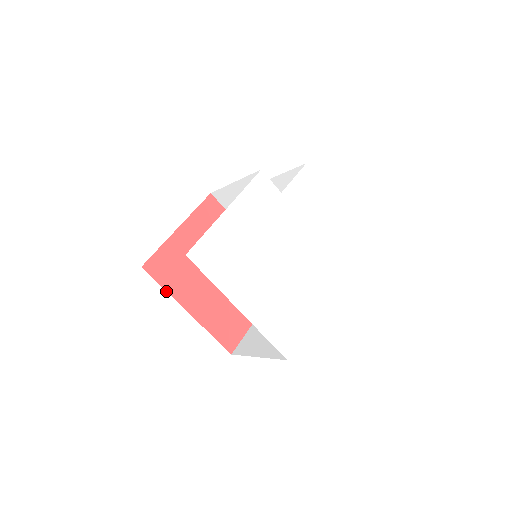
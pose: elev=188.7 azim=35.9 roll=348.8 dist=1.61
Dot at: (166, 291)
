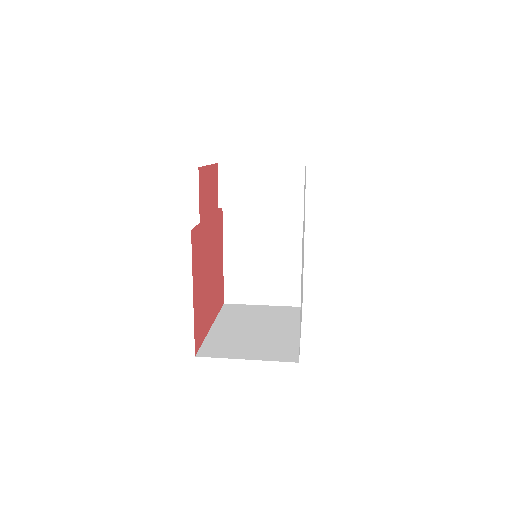
Dot at: (204, 340)
